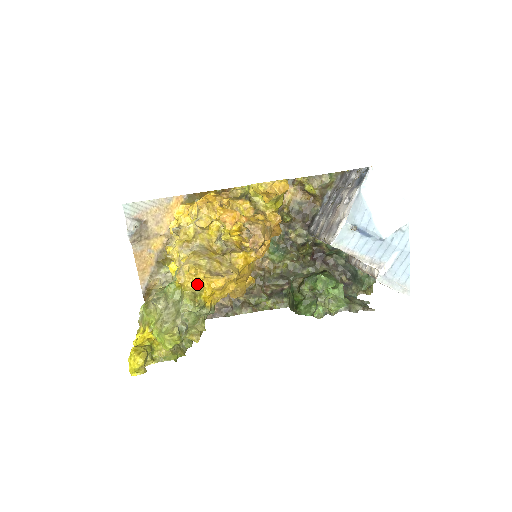
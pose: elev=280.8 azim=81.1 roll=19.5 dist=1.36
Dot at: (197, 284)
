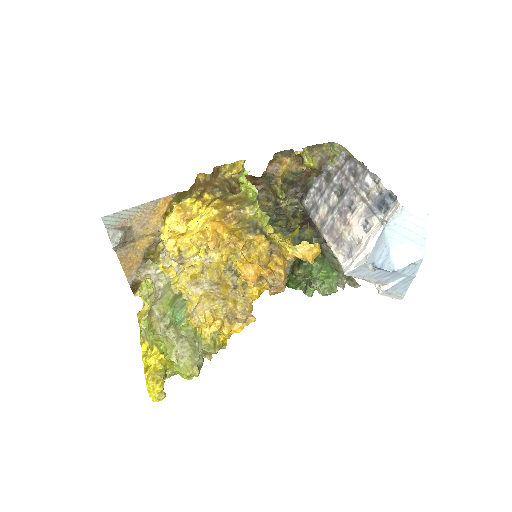
Dot at: (214, 329)
